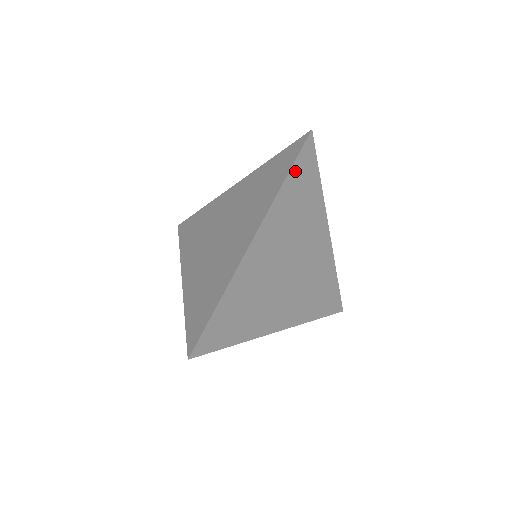
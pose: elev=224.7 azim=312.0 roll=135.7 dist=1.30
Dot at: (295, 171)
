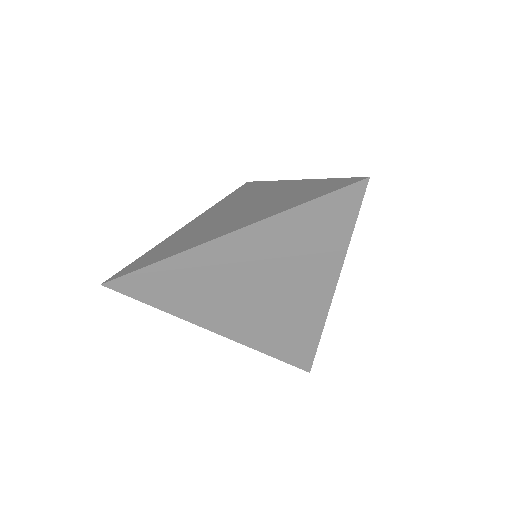
Dot at: (320, 204)
